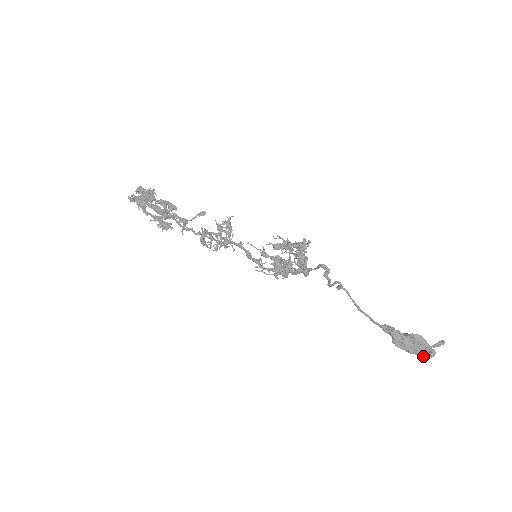
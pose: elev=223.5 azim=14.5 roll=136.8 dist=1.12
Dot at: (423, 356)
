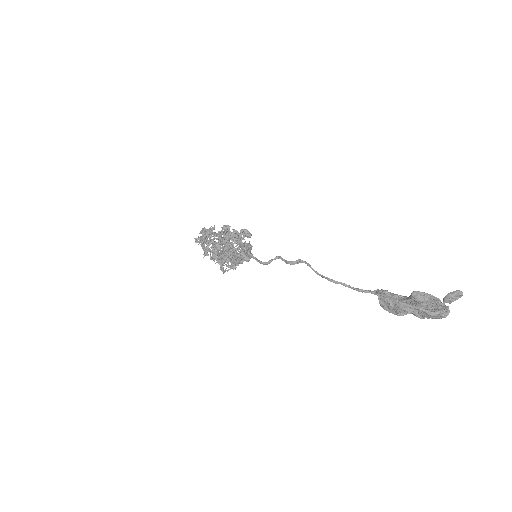
Dot at: (436, 318)
